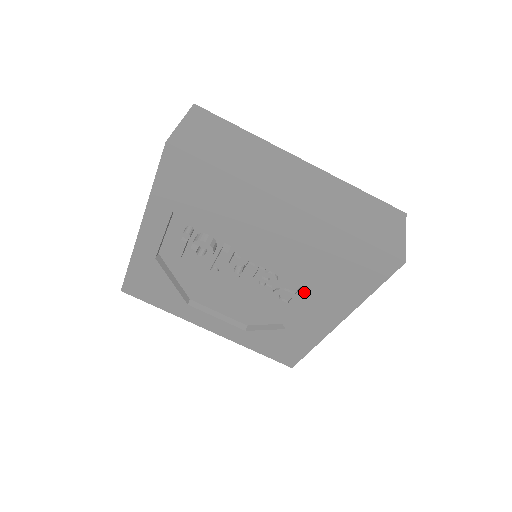
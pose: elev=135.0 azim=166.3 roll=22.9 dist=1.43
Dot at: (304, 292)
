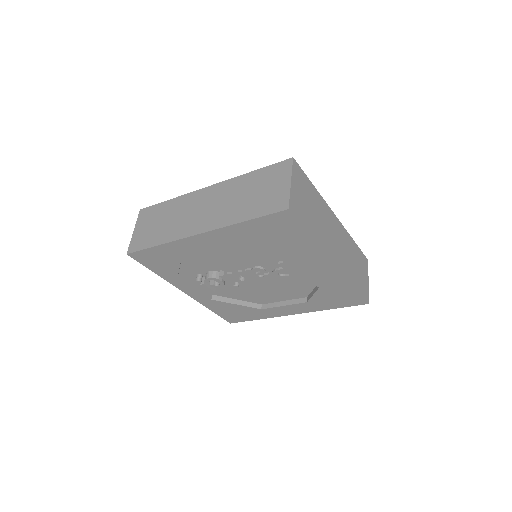
Dot at: (283, 264)
